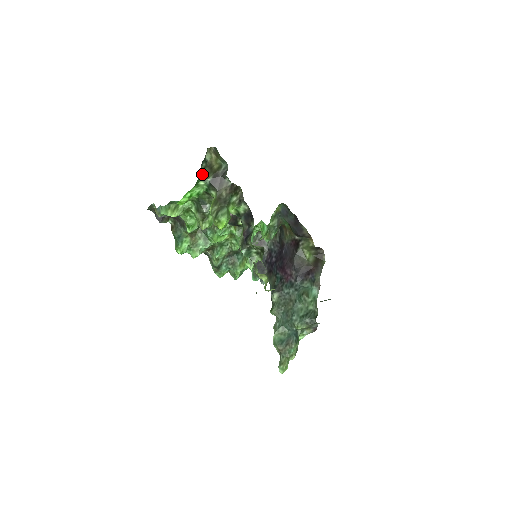
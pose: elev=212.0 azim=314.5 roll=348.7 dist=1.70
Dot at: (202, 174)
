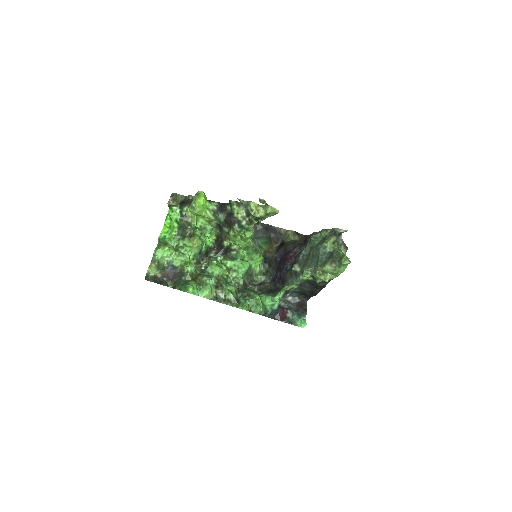
Dot at: (171, 205)
